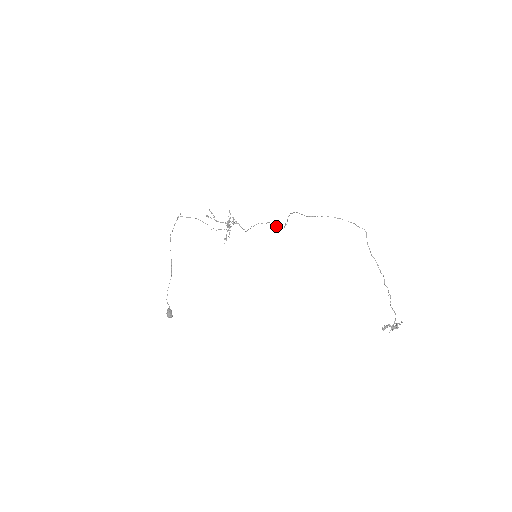
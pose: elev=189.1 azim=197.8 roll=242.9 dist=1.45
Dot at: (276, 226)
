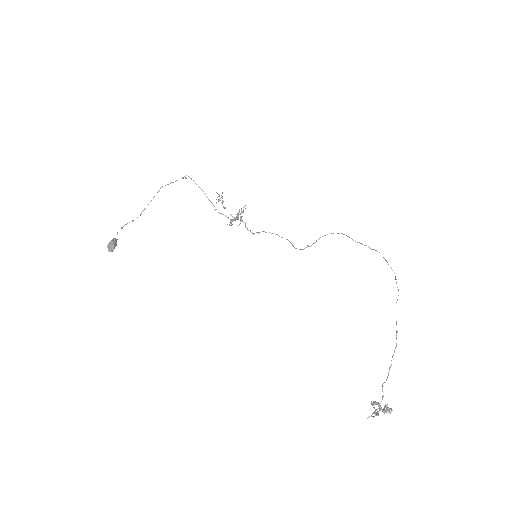
Dot at: (292, 245)
